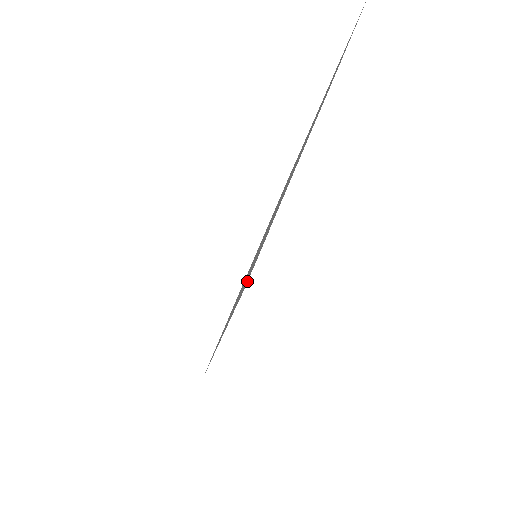
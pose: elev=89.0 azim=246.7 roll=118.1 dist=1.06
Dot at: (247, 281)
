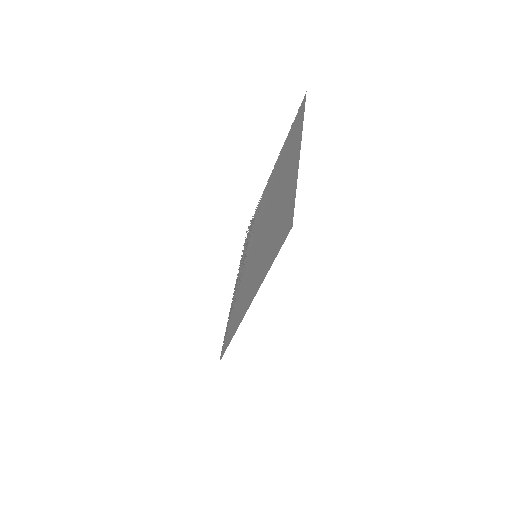
Dot at: occluded
